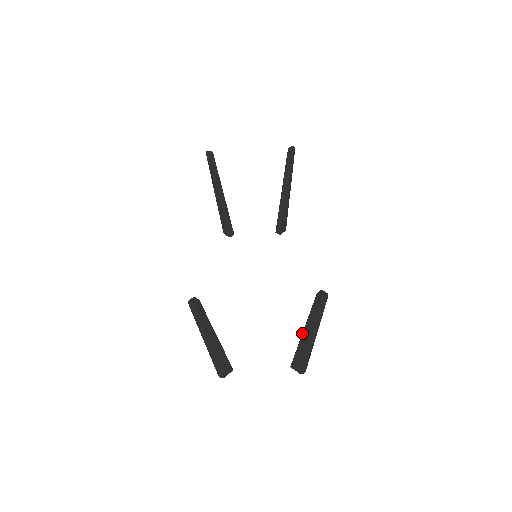
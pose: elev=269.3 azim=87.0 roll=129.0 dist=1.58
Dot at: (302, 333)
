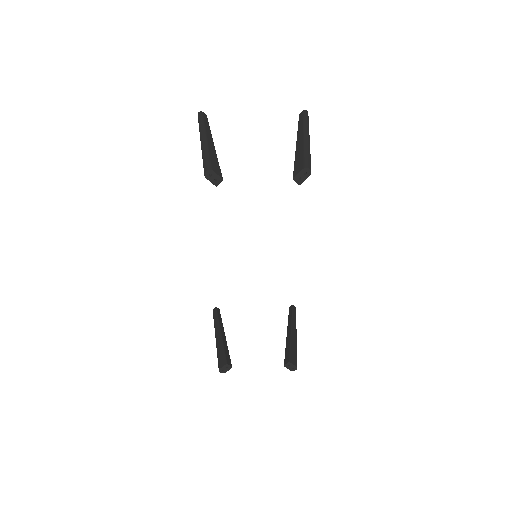
Dot at: (296, 142)
